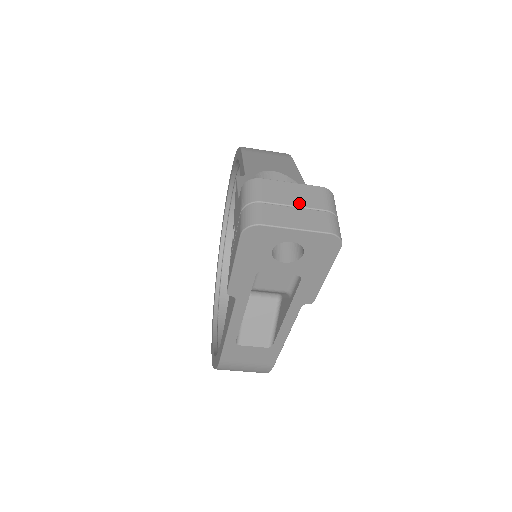
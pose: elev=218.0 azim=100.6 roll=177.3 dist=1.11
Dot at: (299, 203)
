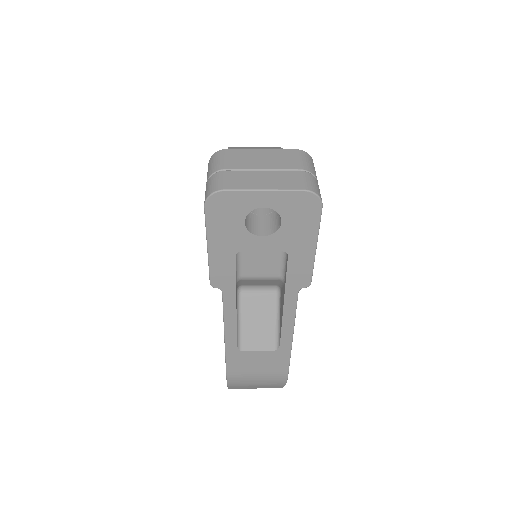
Dot at: (269, 166)
